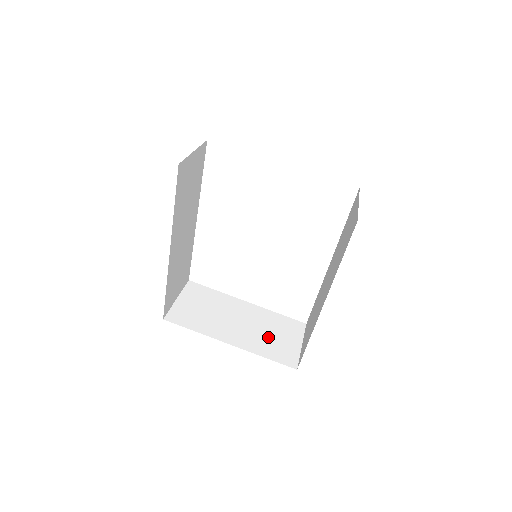
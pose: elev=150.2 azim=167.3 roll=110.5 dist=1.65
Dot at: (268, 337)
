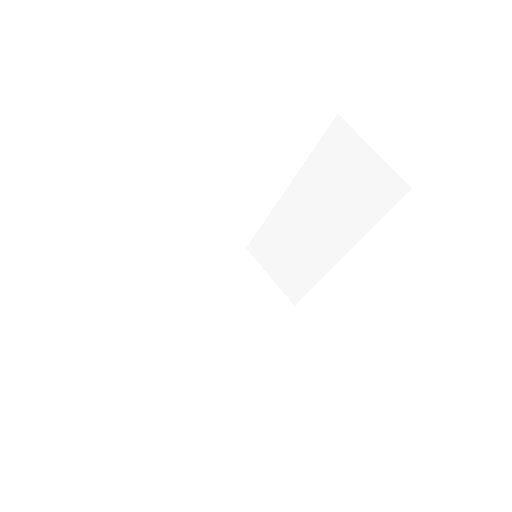
Dot at: (250, 298)
